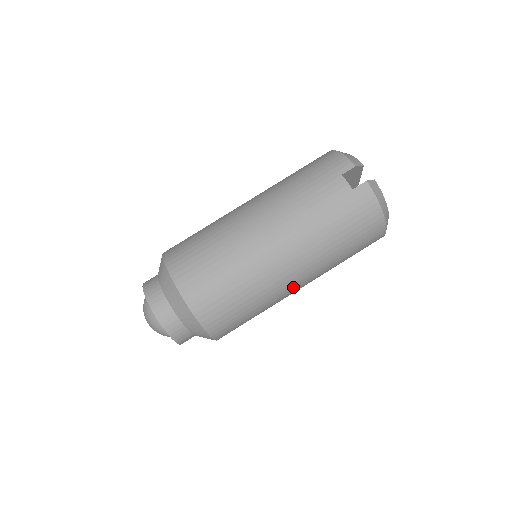
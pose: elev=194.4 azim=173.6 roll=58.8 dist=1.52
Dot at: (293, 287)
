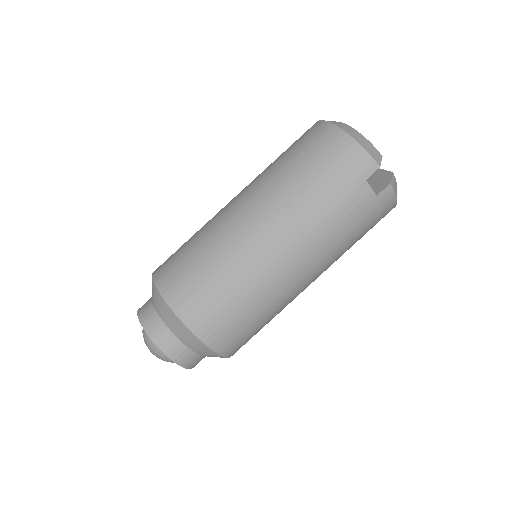
Dot at: occluded
